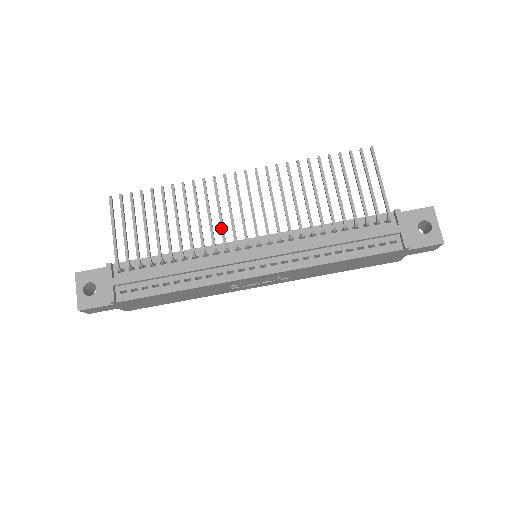
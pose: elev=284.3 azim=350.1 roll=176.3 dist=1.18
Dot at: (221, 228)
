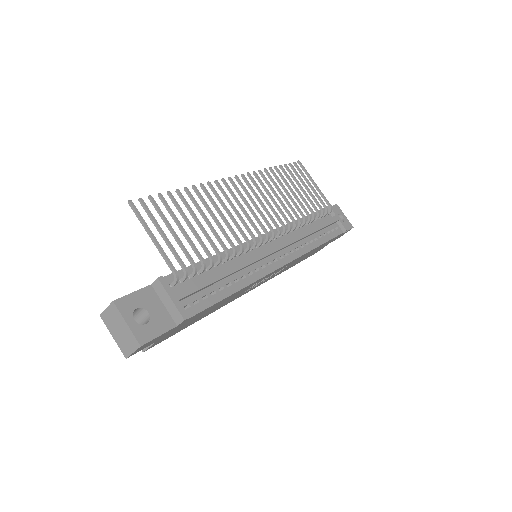
Dot at: (246, 225)
